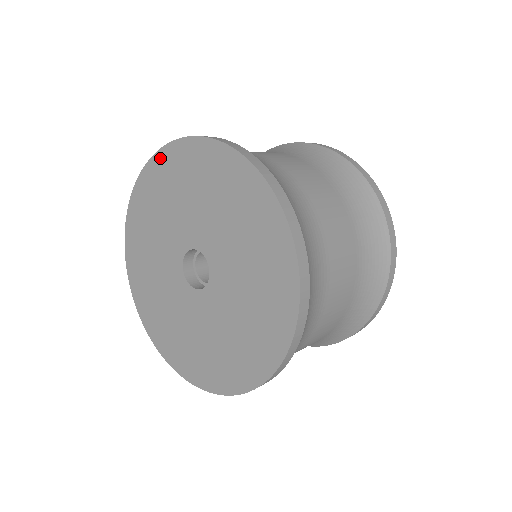
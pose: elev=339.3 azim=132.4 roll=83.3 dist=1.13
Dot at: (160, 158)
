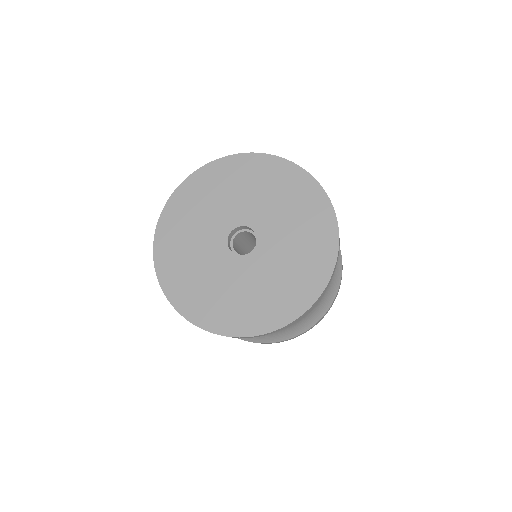
Dot at: (205, 171)
